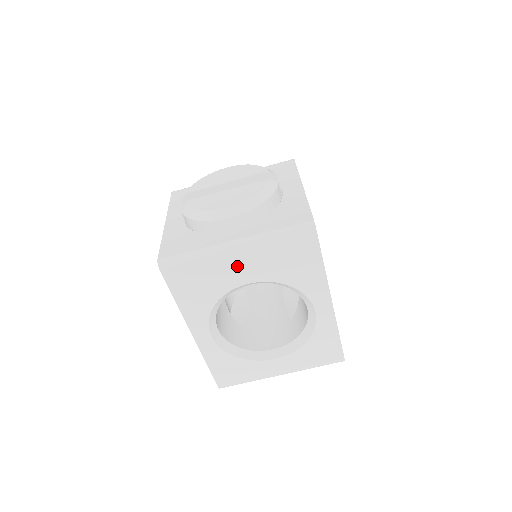
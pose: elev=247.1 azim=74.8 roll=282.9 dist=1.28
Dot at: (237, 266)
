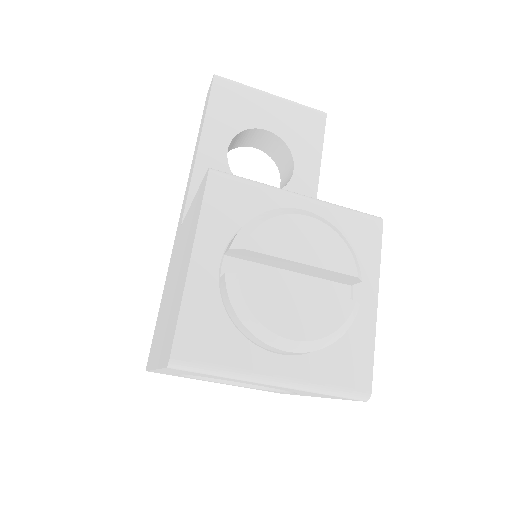
Dot at: (258, 384)
